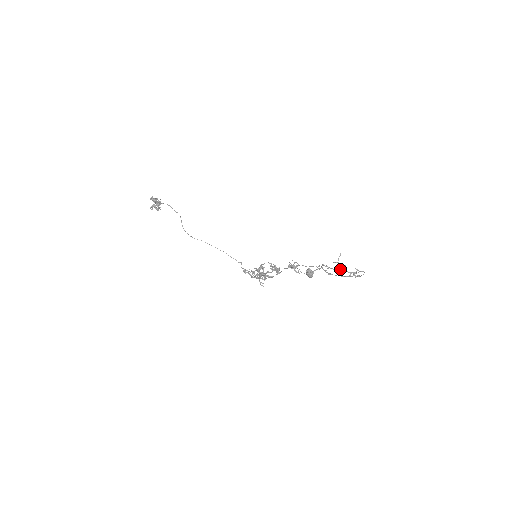
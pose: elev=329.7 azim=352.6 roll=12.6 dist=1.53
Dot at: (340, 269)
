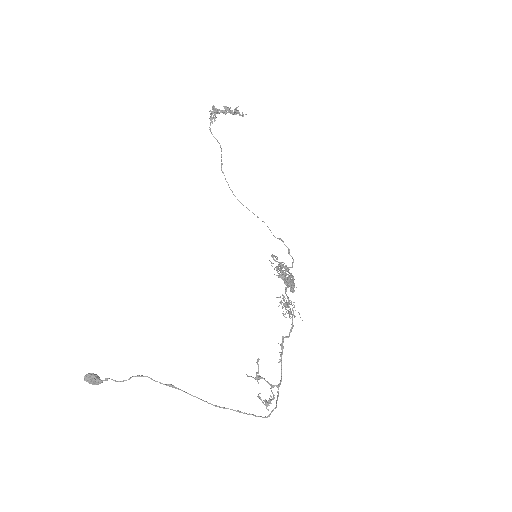
Dot at: (258, 376)
